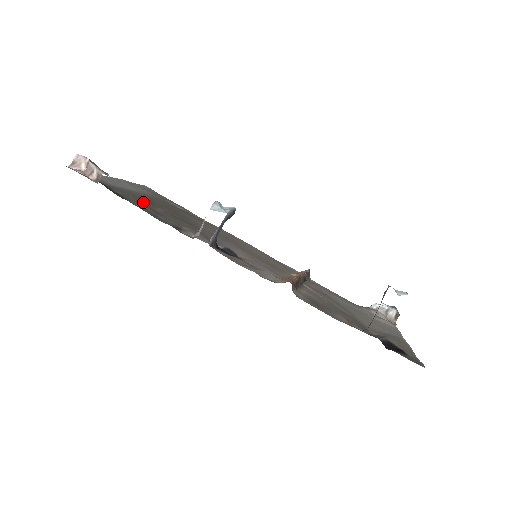
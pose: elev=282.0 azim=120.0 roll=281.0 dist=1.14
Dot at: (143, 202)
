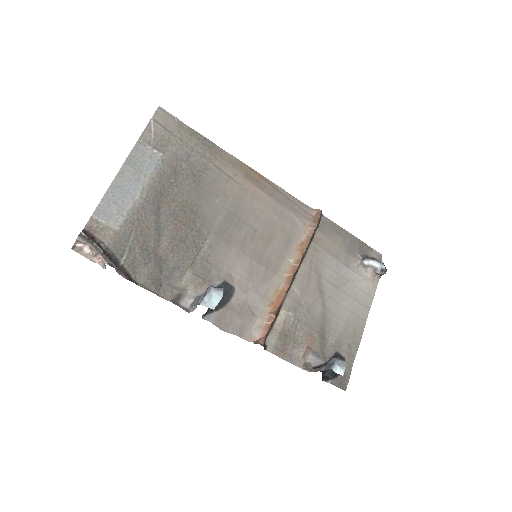
Dot at: (148, 243)
